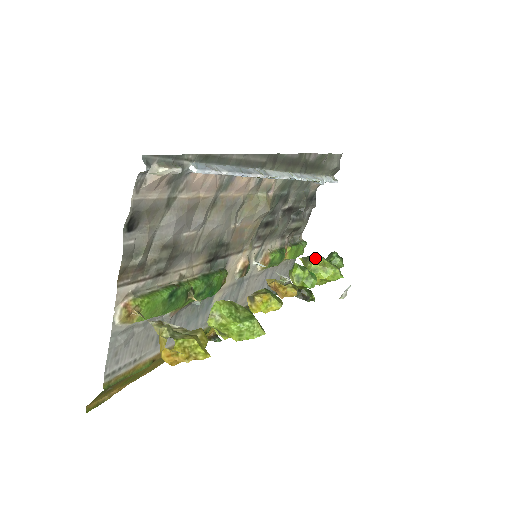
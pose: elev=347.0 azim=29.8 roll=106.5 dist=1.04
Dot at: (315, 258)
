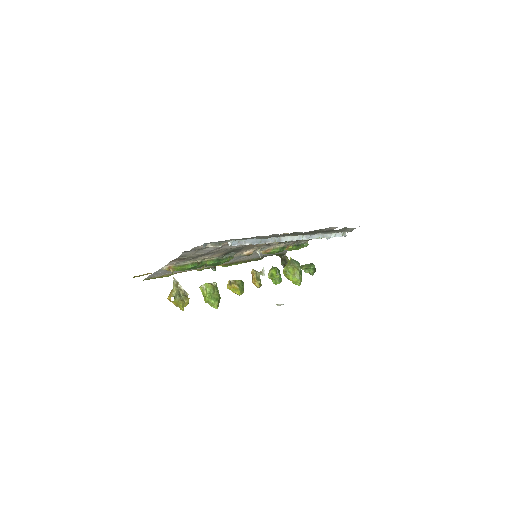
Dot at: (295, 266)
